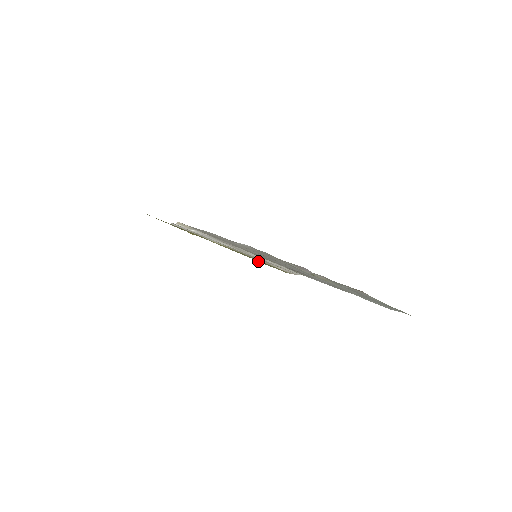
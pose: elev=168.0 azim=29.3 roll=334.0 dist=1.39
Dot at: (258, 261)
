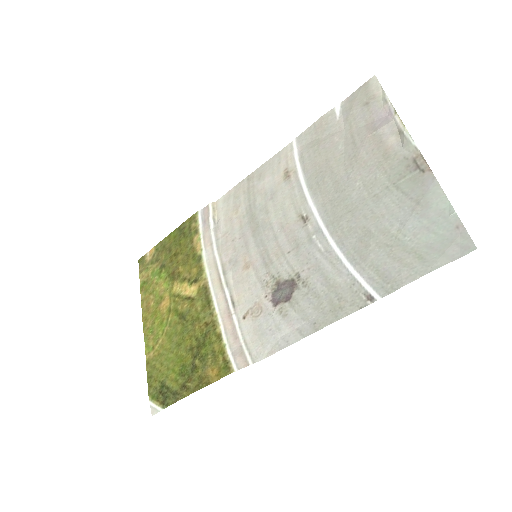
Dot at: (183, 378)
